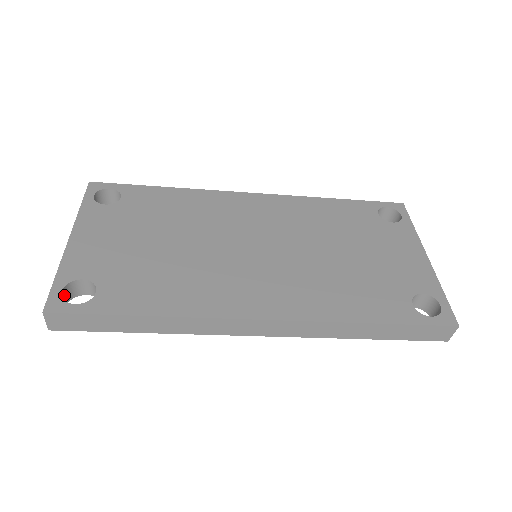
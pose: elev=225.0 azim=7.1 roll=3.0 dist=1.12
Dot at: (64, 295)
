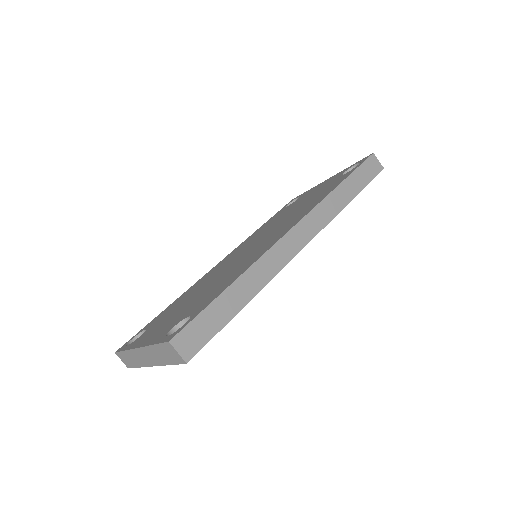
Dot at: occluded
